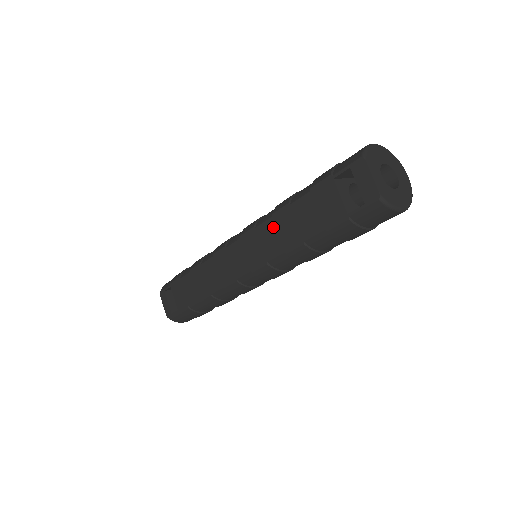
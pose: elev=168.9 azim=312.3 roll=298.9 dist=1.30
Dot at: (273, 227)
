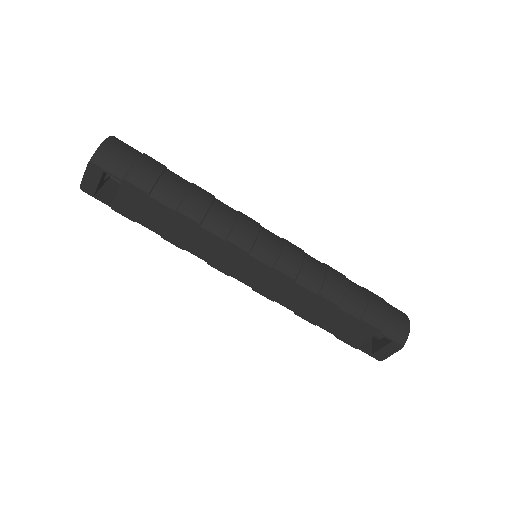
Dot at: (309, 299)
